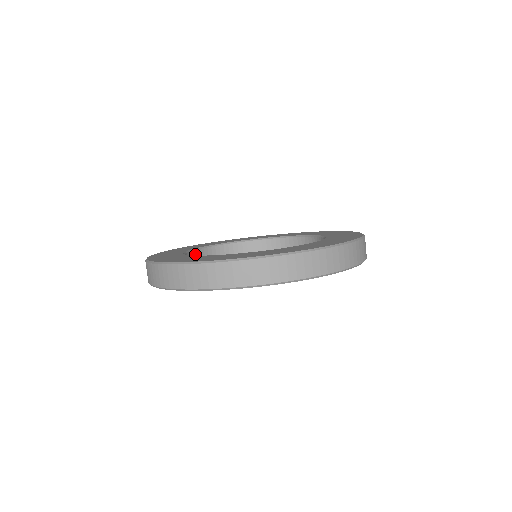
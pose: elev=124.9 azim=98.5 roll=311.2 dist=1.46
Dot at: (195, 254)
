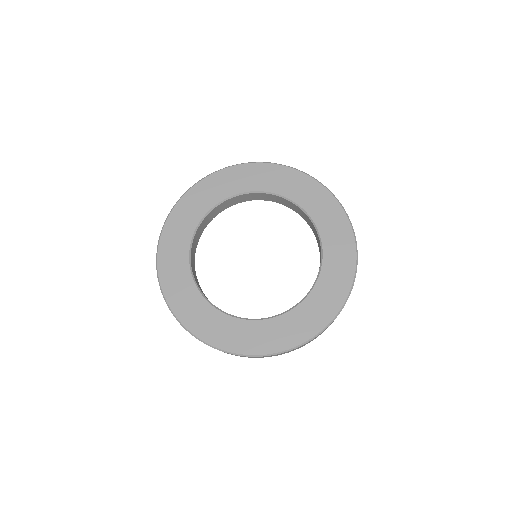
Dot at: (197, 233)
